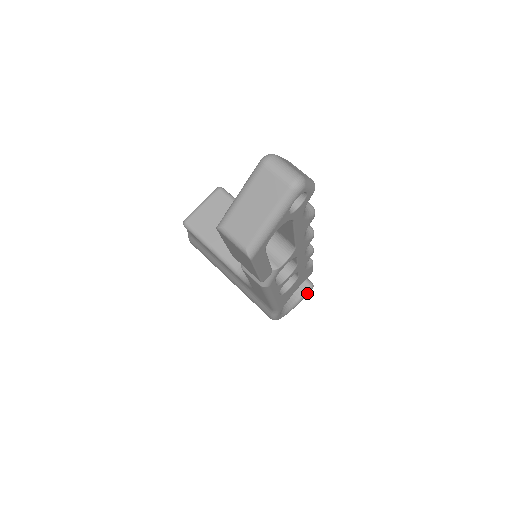
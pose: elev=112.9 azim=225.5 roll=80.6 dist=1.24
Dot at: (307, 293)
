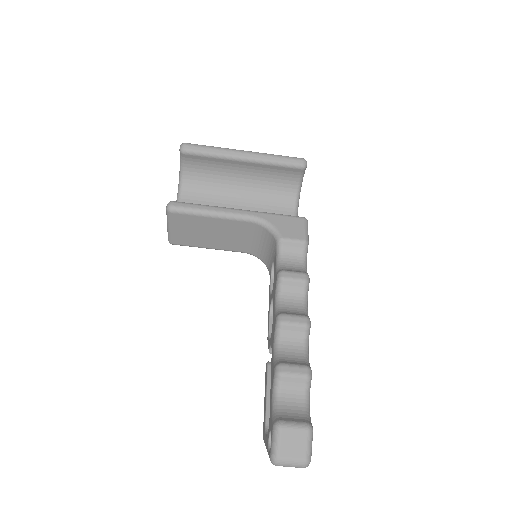
Dot at: occluded
